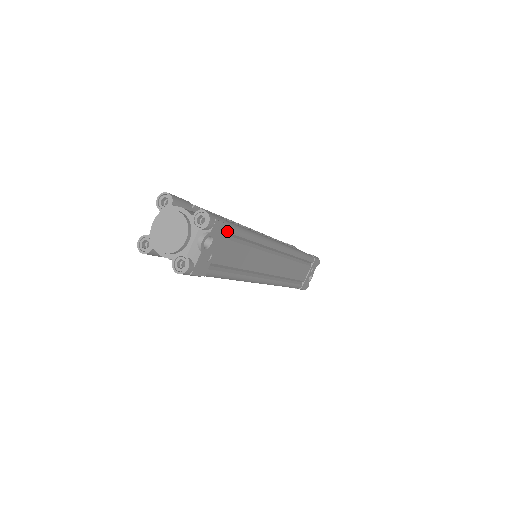
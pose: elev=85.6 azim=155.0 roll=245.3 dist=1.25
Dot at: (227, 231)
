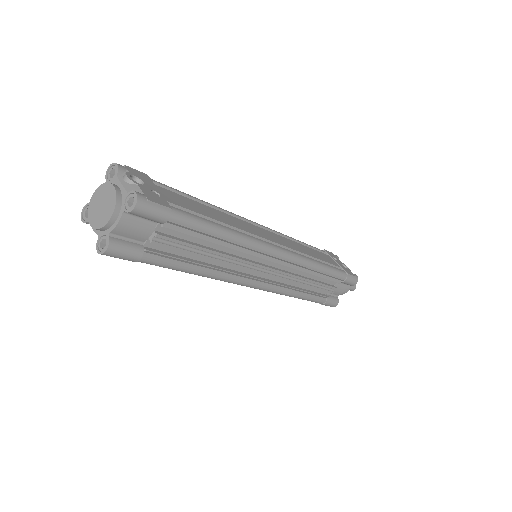
Dot at: (154, 182)
